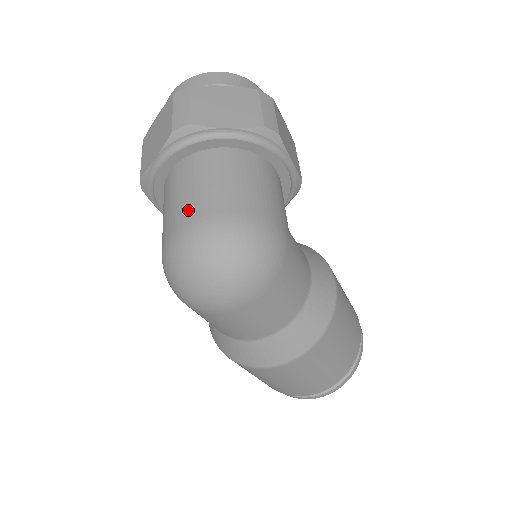
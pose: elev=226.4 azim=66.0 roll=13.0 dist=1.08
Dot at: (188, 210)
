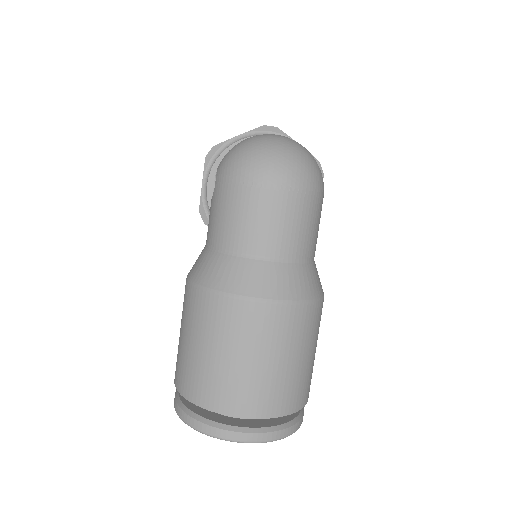
Dot at: occluded
